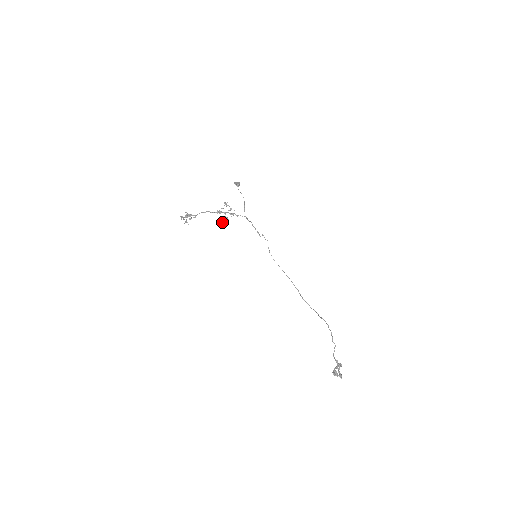
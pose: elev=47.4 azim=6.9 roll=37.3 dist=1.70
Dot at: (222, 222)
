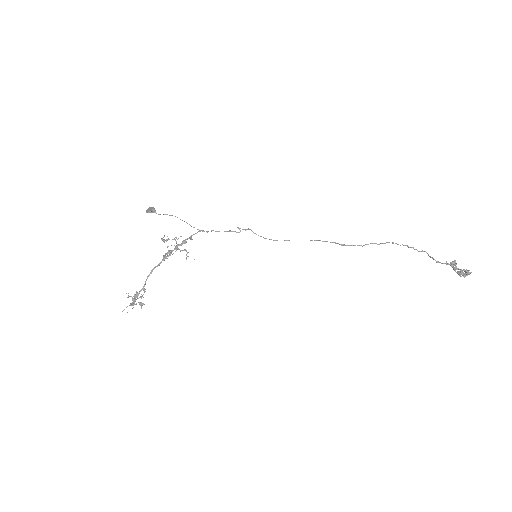
Dot at: (186, 259)
